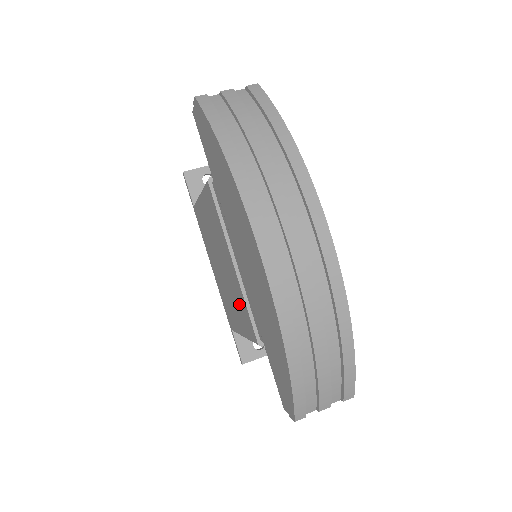
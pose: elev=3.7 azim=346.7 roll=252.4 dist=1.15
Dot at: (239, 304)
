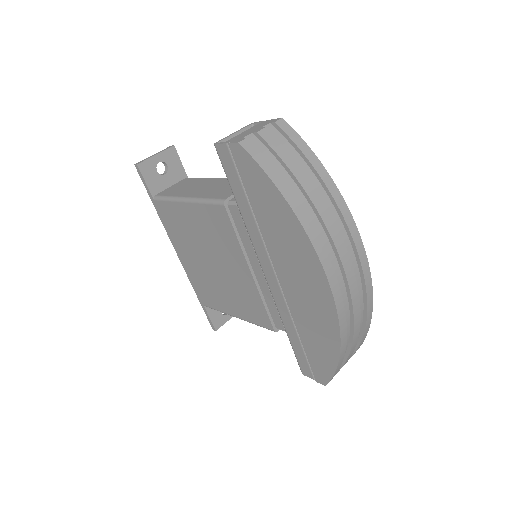
Dot at: (244, 299)
